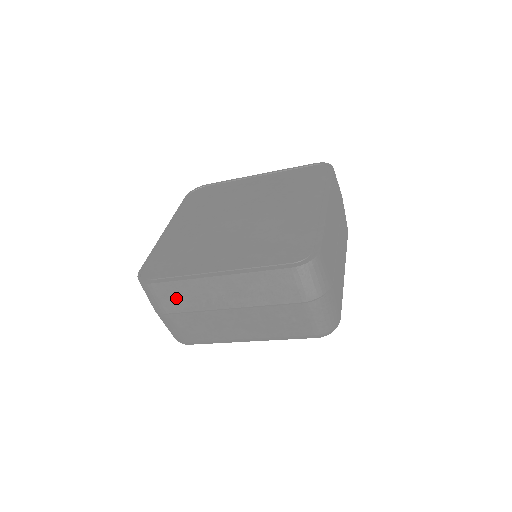
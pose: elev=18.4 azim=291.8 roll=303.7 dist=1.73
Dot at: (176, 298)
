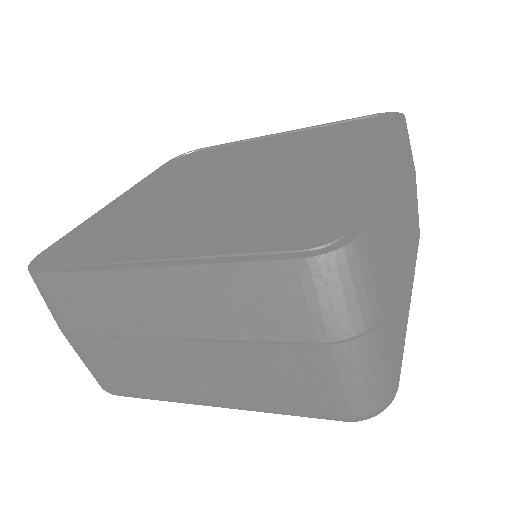
Dot at: (83, 306)
